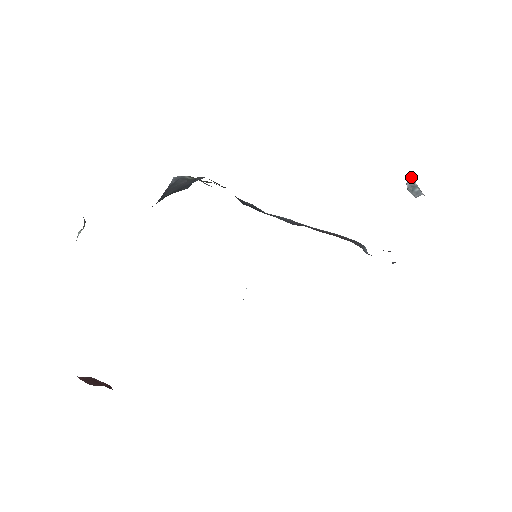
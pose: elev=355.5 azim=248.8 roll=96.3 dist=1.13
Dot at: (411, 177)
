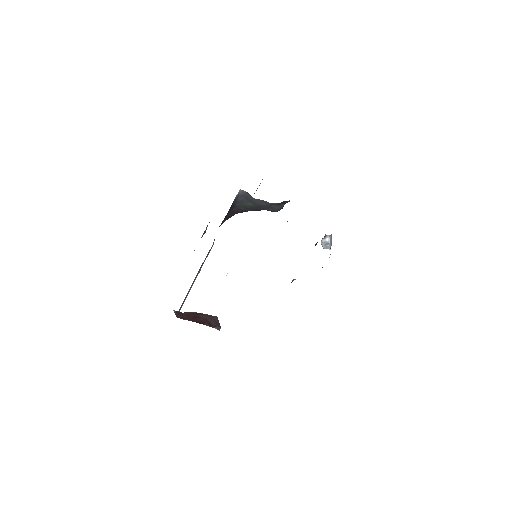
Dot at: (328, 237)
